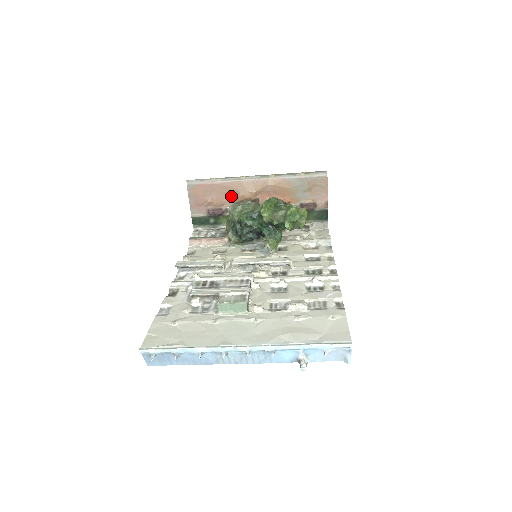
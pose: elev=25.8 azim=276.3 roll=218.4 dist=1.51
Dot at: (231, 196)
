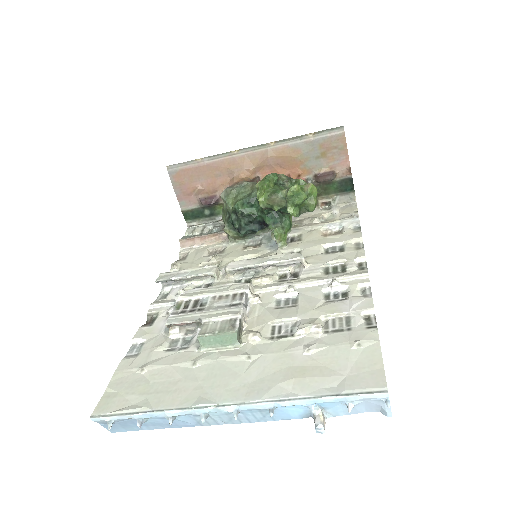
Dot at: (224, 178)
